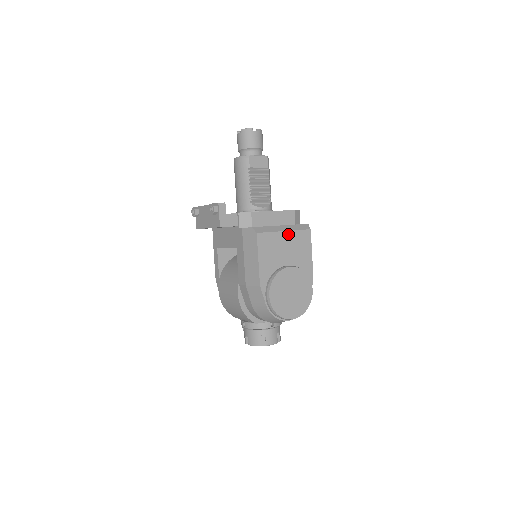
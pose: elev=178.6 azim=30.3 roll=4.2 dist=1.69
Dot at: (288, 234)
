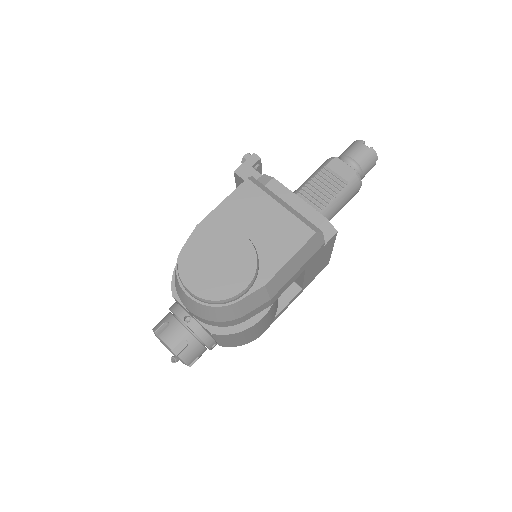
Dot at: (282, 211)
